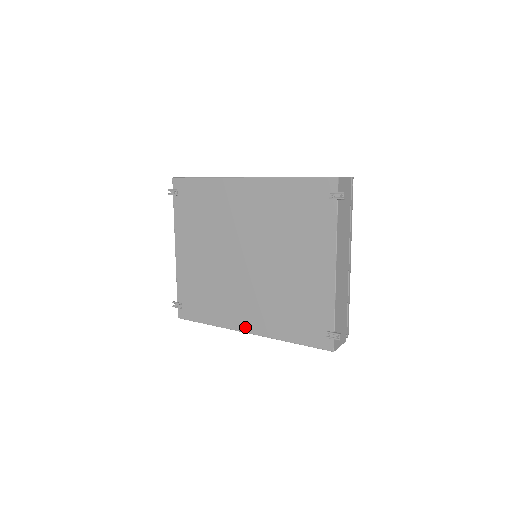
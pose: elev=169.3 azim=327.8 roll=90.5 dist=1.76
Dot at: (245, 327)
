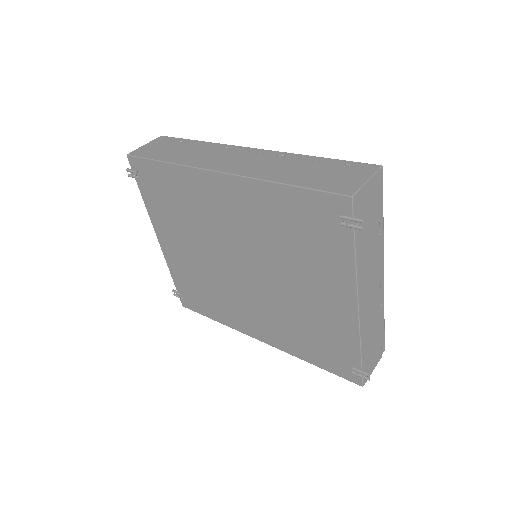
Dot at: (256, 335)
